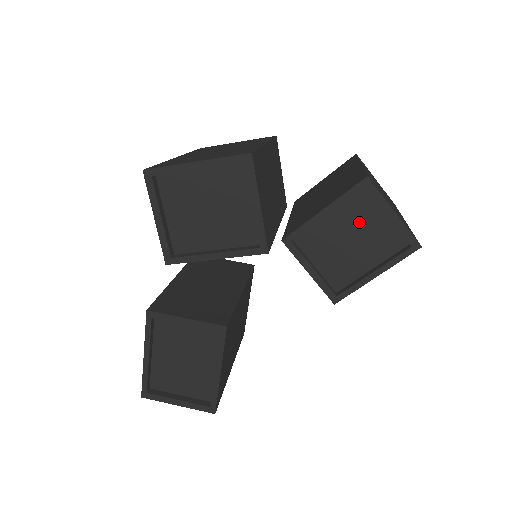
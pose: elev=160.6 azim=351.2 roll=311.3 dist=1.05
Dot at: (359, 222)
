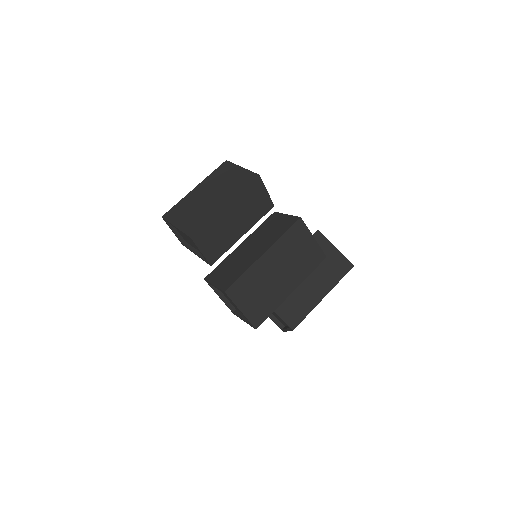
Dot at: occluded
